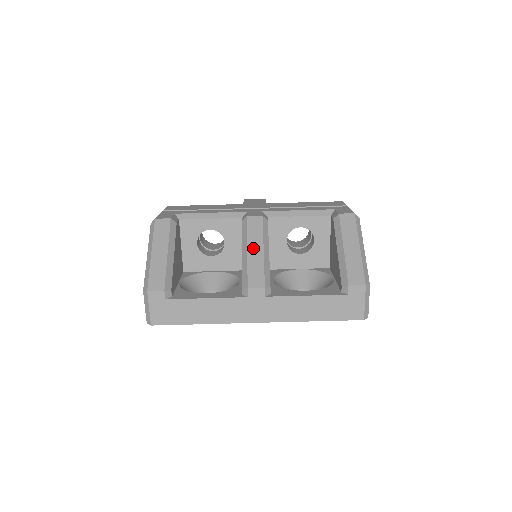
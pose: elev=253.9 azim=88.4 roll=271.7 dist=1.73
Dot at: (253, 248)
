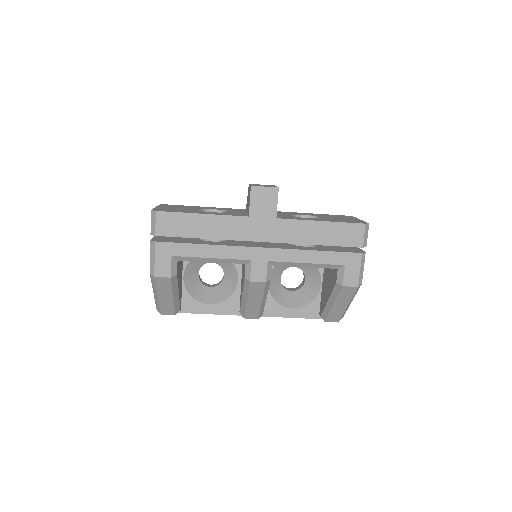
Dot at: (252, 301)
